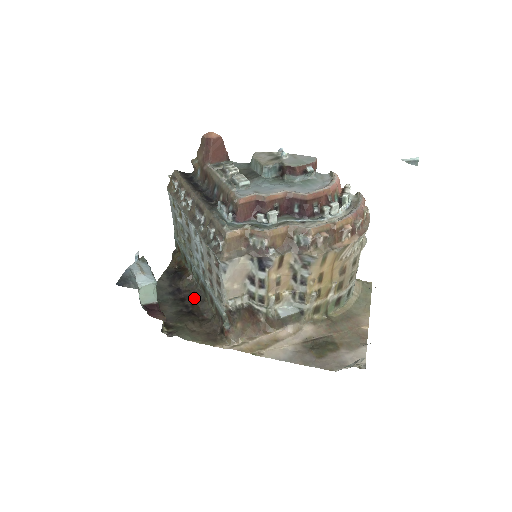
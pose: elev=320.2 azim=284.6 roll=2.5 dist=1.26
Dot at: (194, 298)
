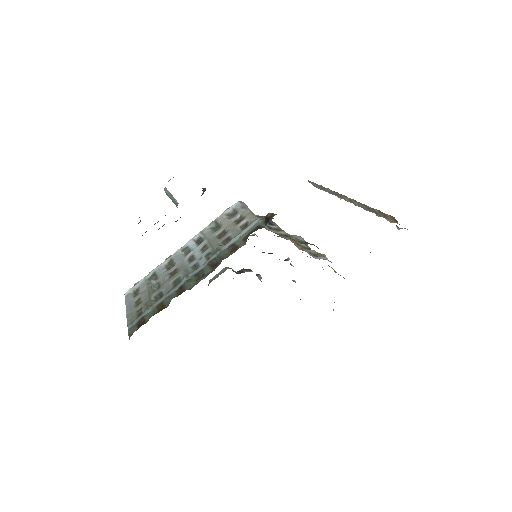
Dot at: occluded
